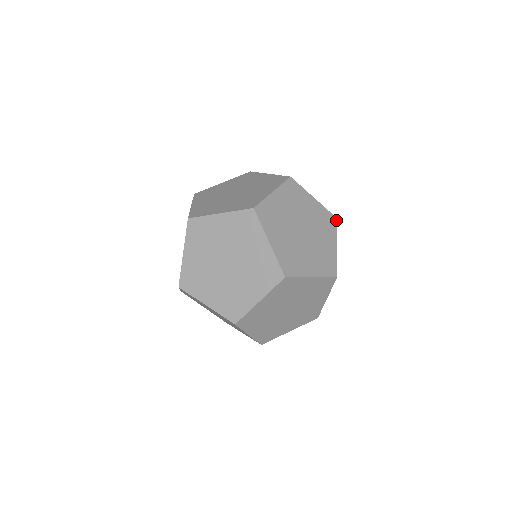
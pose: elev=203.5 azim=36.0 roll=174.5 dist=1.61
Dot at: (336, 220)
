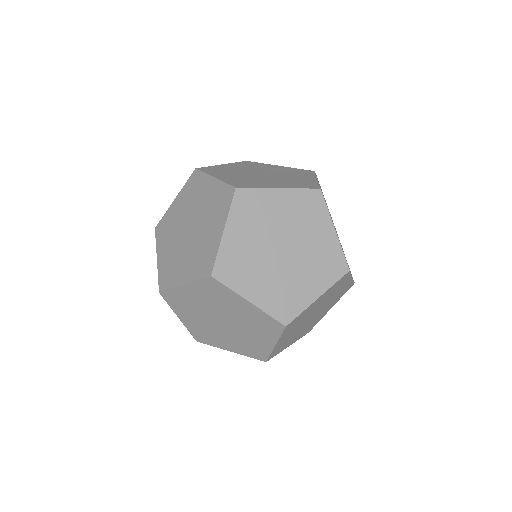
Dot at: occluded
